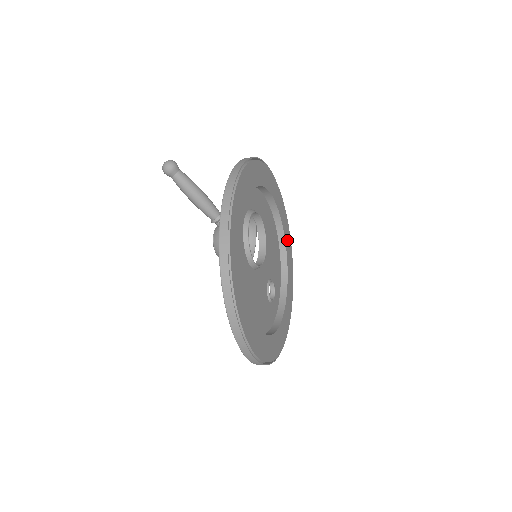
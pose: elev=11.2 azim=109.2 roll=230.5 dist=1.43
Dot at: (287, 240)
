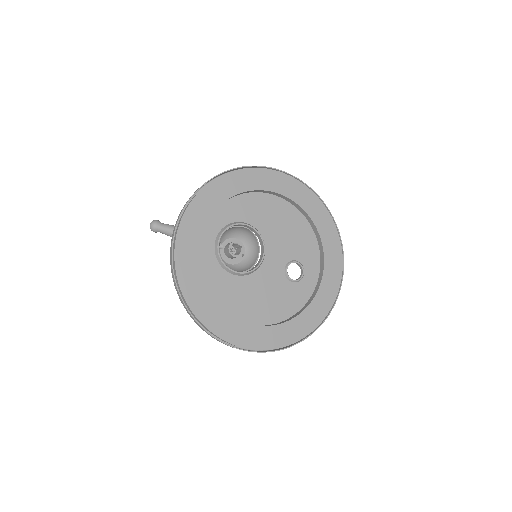
Dot at: (310, 206)
